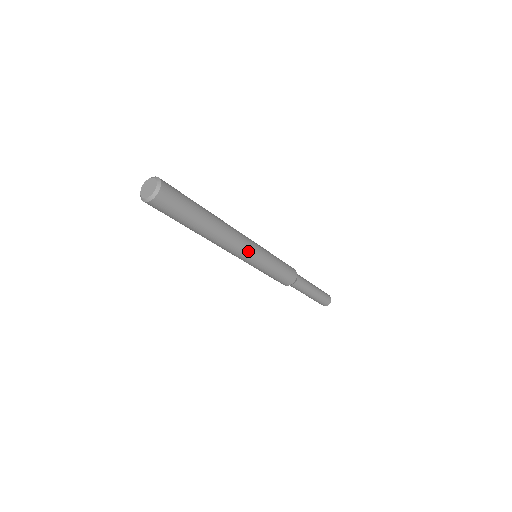
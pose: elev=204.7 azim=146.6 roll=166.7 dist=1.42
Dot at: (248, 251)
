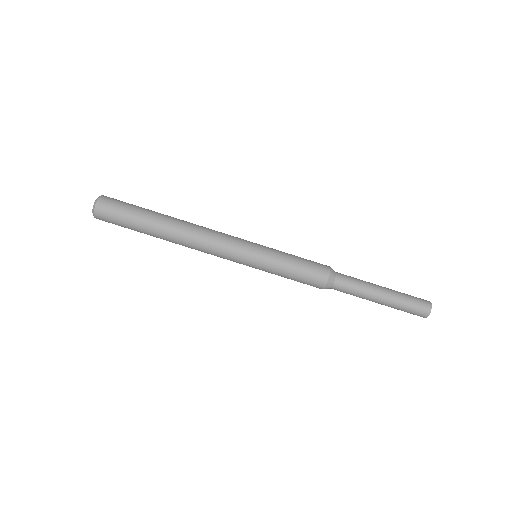
Dot at: occluded
